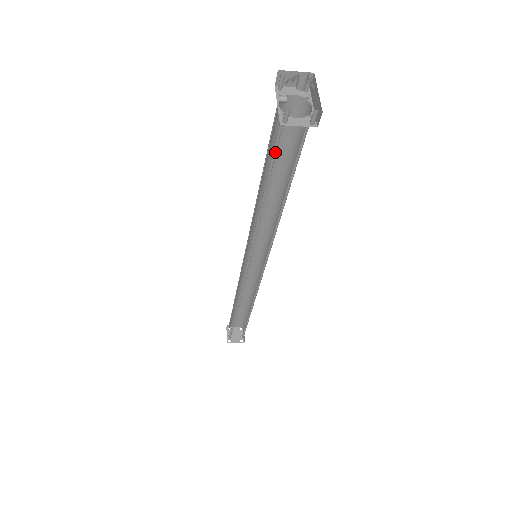
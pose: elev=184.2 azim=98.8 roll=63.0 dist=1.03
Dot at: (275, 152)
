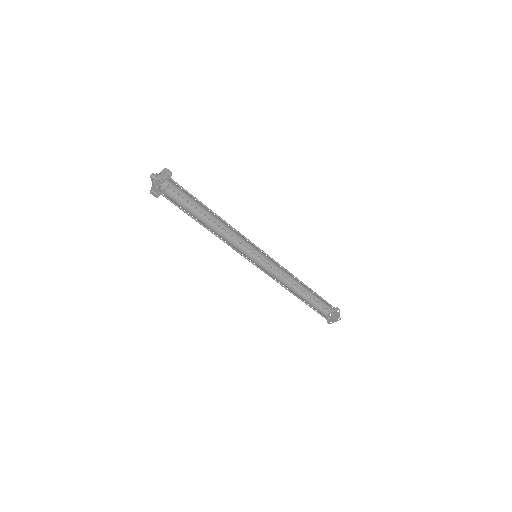
Dot at: (179, 206)
